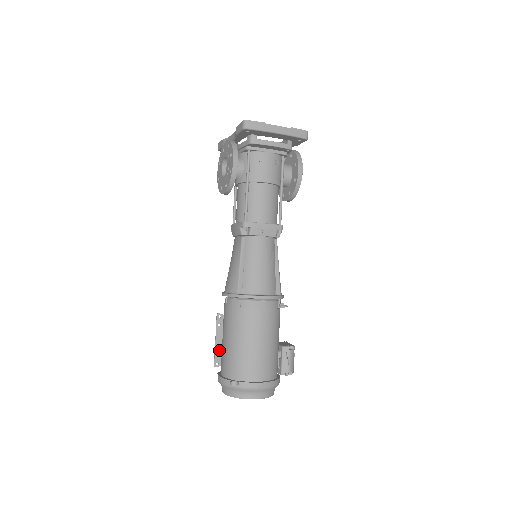
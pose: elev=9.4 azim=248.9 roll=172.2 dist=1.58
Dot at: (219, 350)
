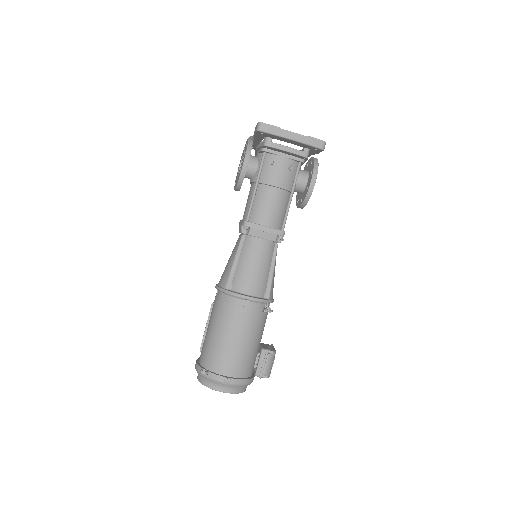
Dot at: occluded
